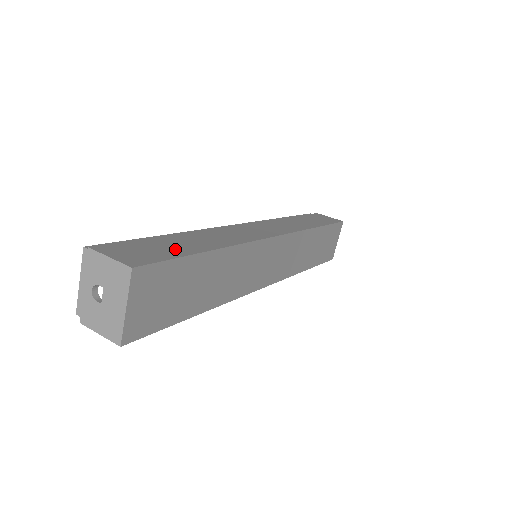
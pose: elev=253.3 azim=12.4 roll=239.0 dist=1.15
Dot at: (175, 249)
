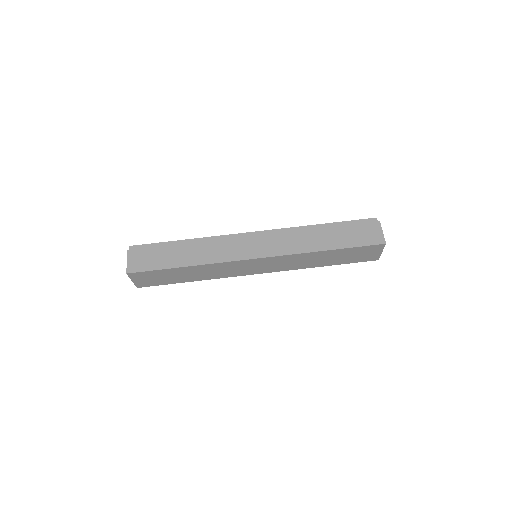
Dot at: (163, 261)
